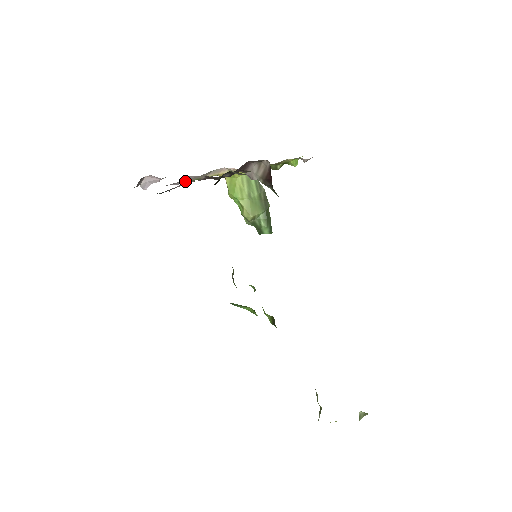
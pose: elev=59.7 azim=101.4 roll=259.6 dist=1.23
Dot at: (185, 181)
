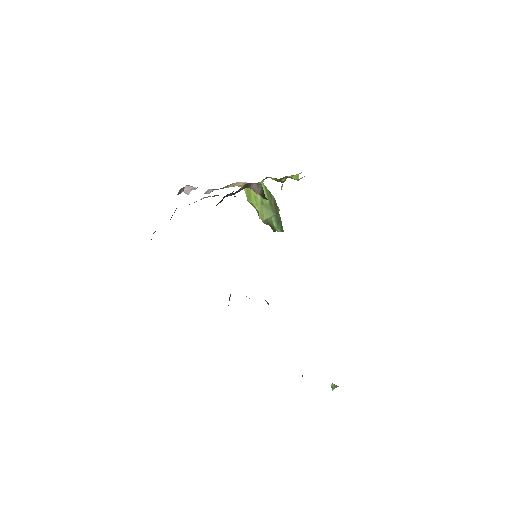
Dot at: (203, 197)
